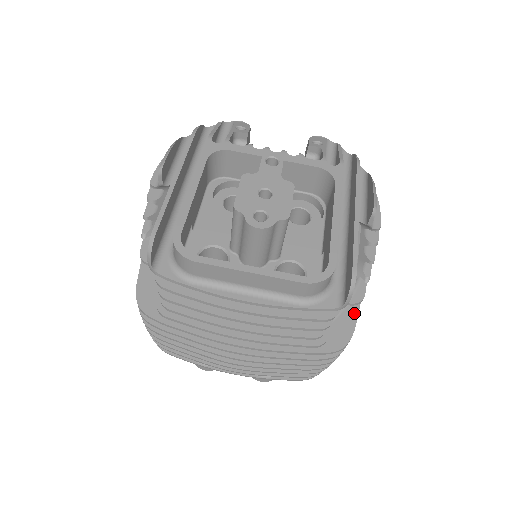
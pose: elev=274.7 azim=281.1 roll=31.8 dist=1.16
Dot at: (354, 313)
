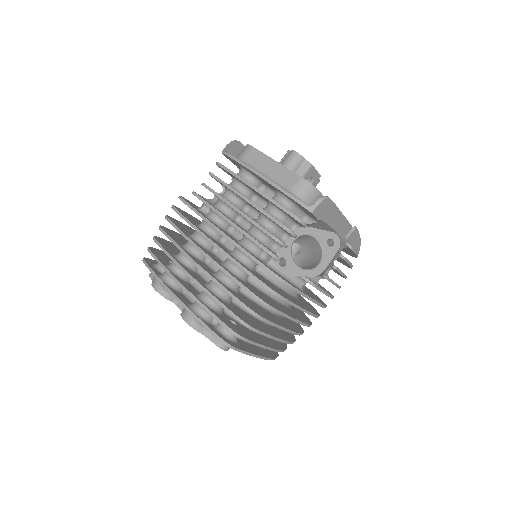
Dot at: occluded
